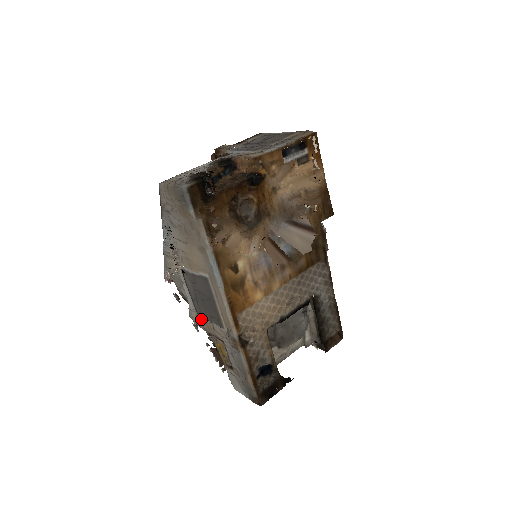
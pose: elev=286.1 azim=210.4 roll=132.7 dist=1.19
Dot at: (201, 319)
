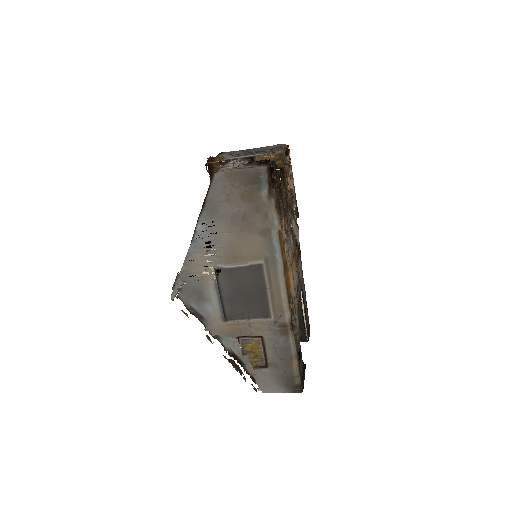
Dot at: (229, 324)
